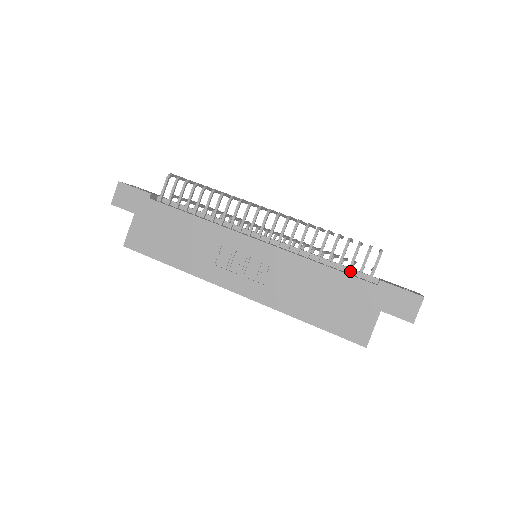
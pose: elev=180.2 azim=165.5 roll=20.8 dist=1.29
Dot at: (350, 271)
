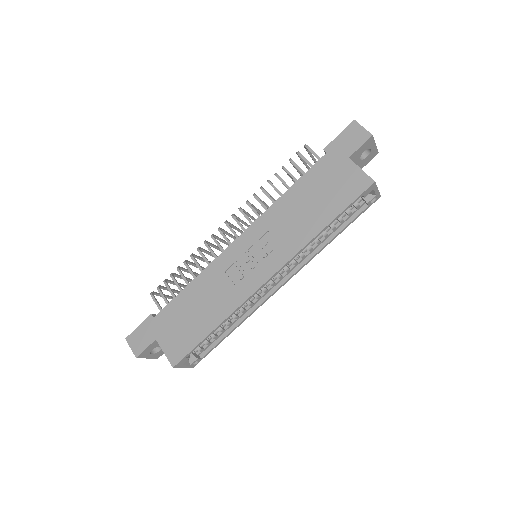
Dot at: occluded
